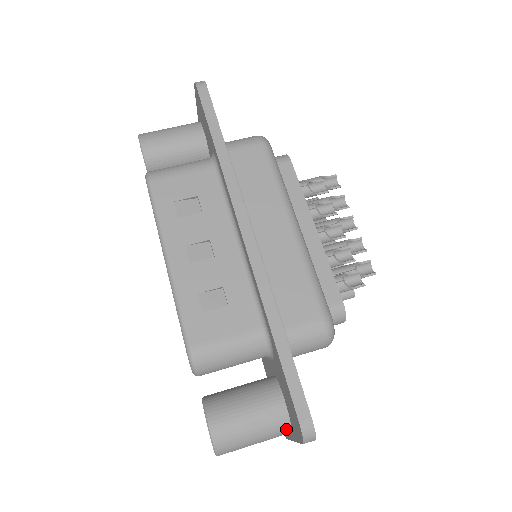
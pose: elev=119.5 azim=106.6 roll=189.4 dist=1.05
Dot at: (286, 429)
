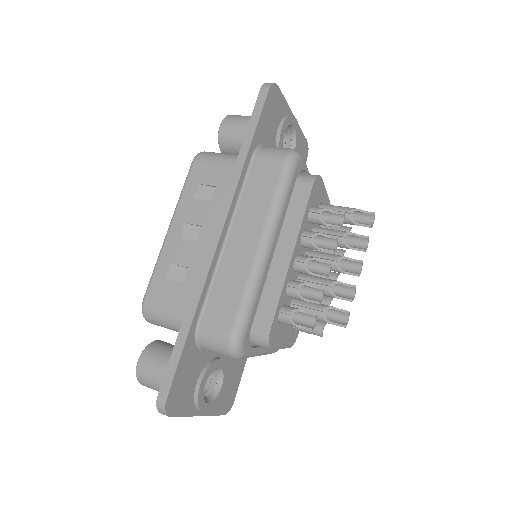
Dot at: occluded
